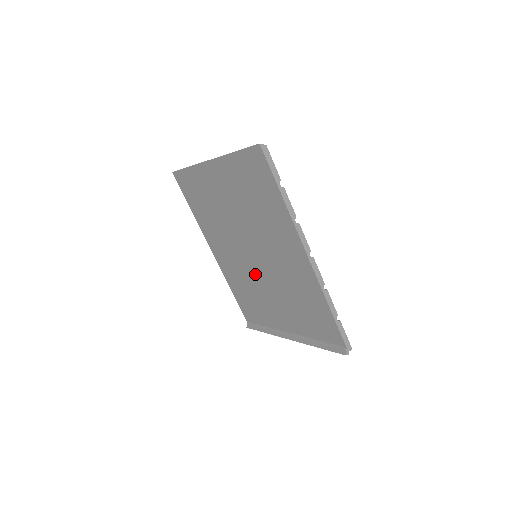
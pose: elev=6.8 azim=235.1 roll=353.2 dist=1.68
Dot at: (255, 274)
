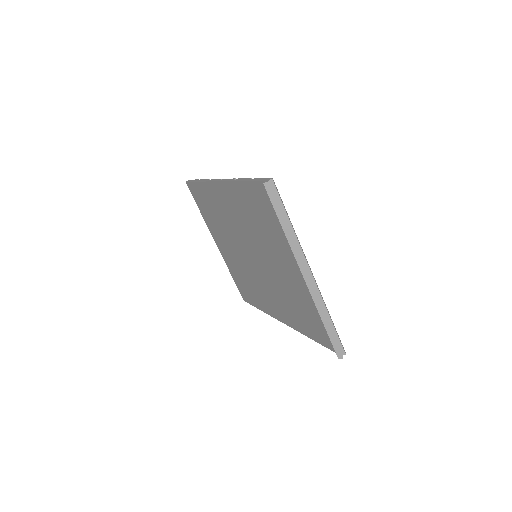
Dot at: (268, 272)
